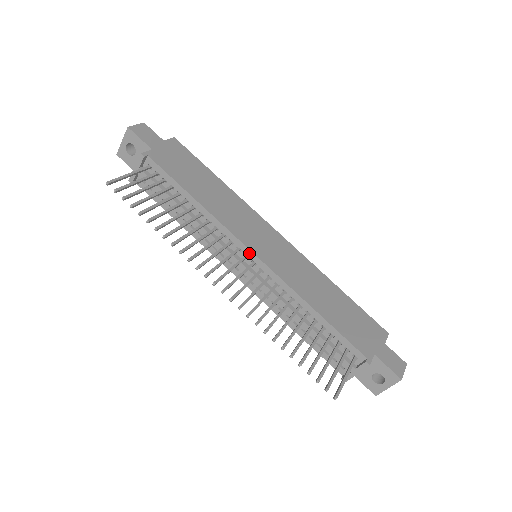
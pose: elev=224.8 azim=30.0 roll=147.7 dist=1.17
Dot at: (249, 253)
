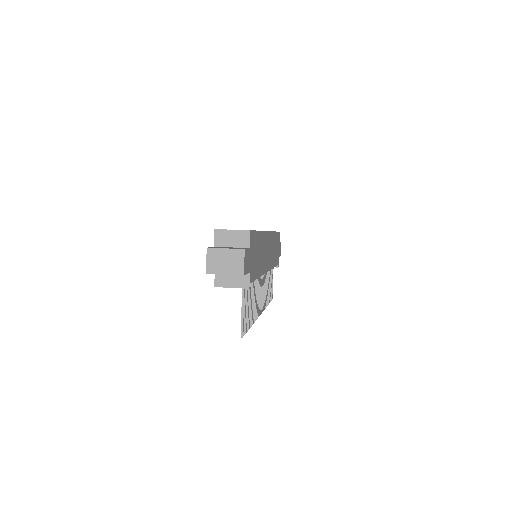
Dot at: occluded
